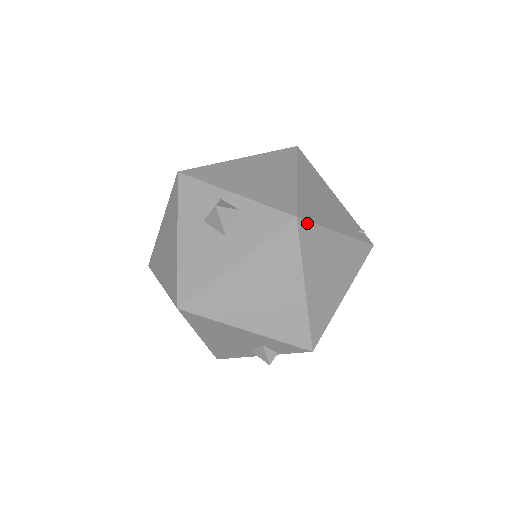
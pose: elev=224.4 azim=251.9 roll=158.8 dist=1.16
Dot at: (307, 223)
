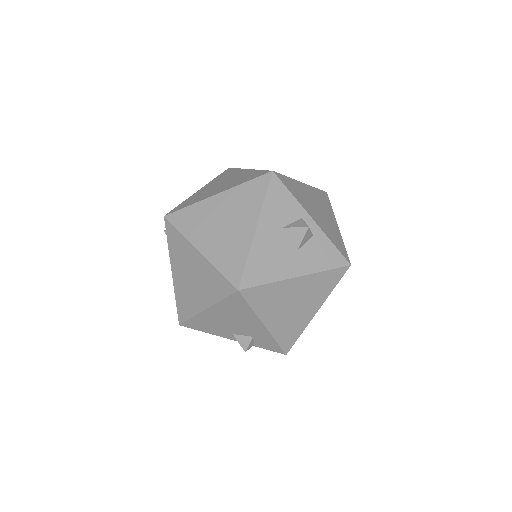
Dot at: occluded
